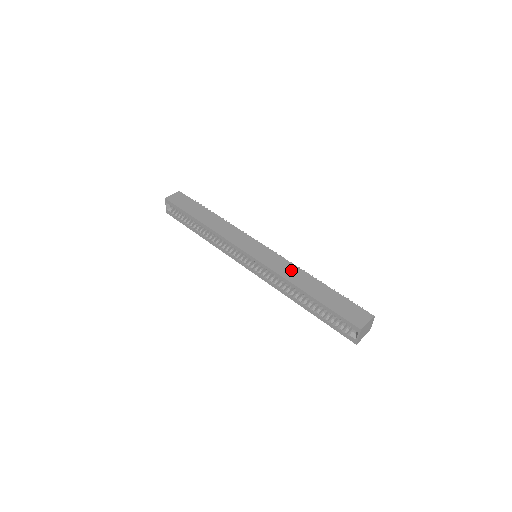
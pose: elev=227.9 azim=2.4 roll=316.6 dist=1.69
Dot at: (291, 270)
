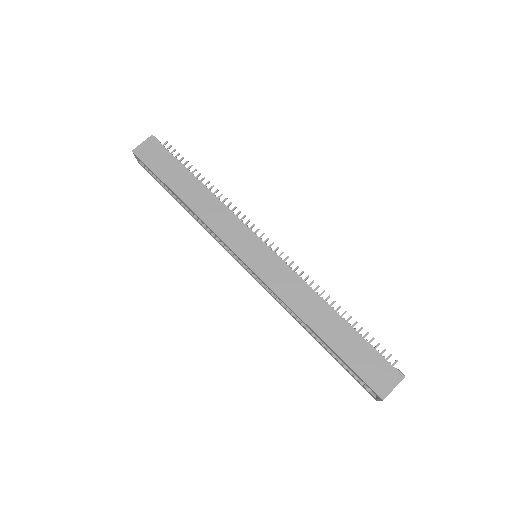
Dot at: (300, 293)
